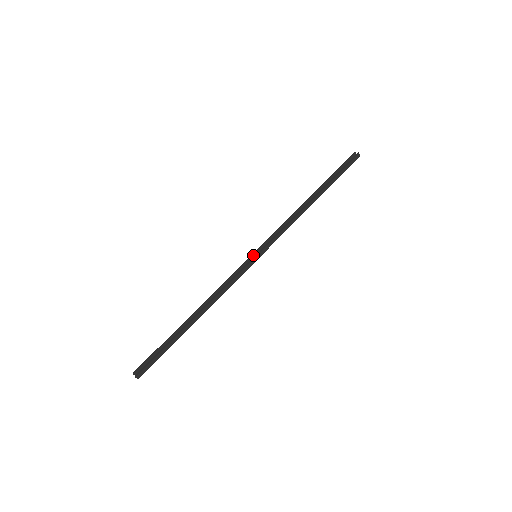
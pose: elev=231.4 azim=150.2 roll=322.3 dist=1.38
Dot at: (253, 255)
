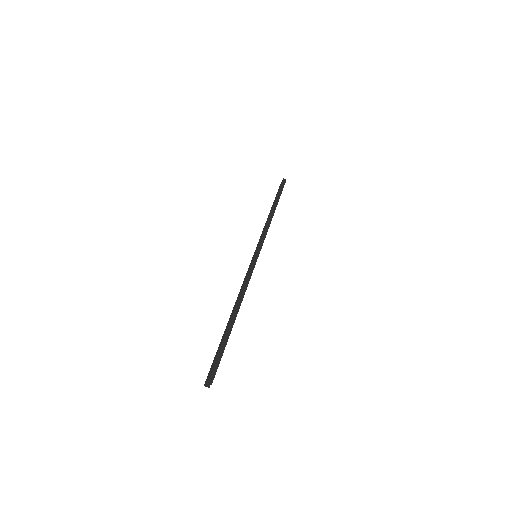
Dot at: occluded
